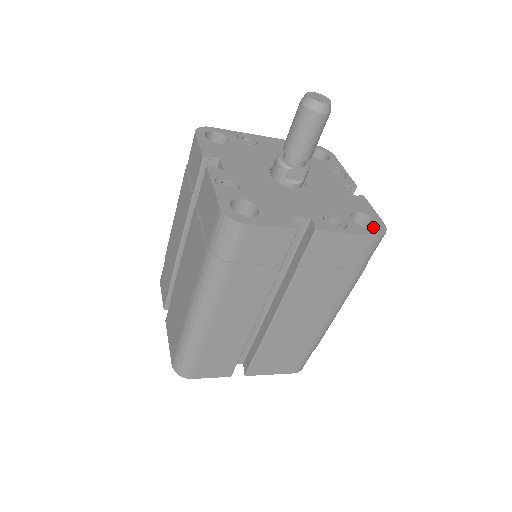
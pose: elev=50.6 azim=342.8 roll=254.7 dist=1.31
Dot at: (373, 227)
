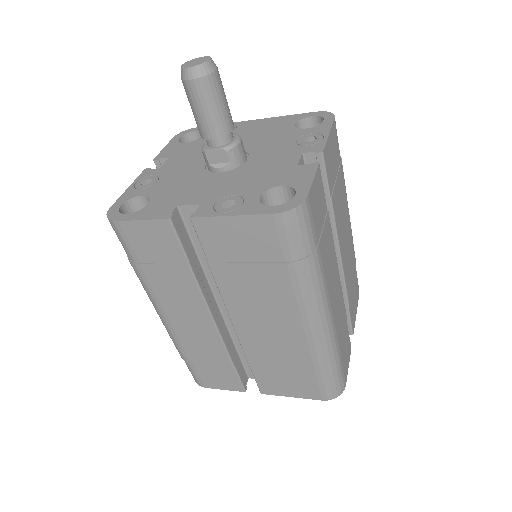
Dot at: occluded
